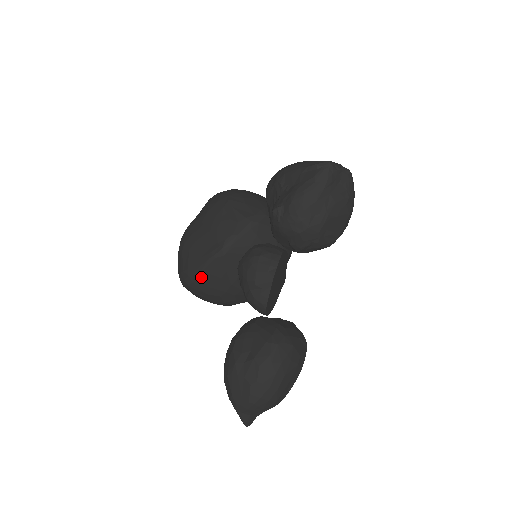
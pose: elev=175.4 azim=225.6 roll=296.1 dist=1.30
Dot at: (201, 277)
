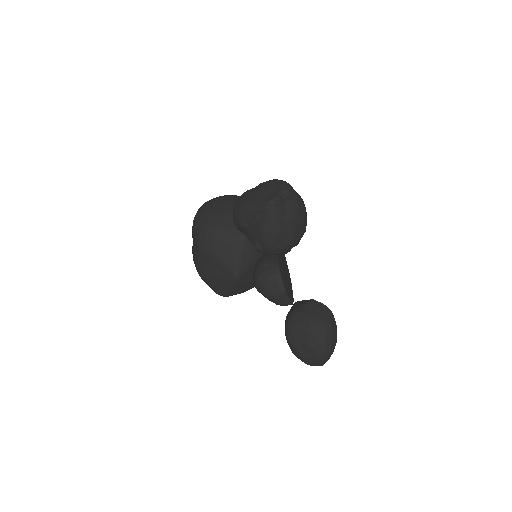
Dot at: (232, 293)
